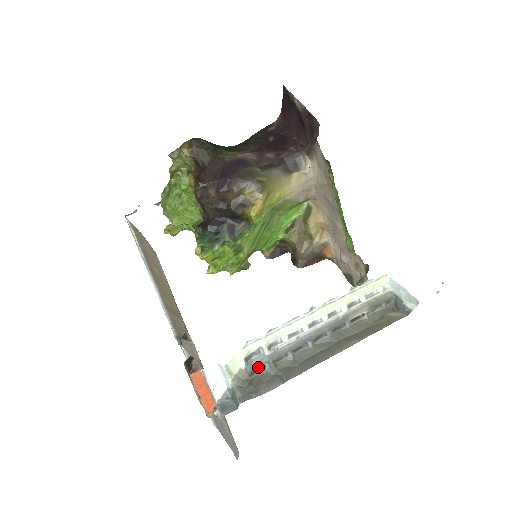
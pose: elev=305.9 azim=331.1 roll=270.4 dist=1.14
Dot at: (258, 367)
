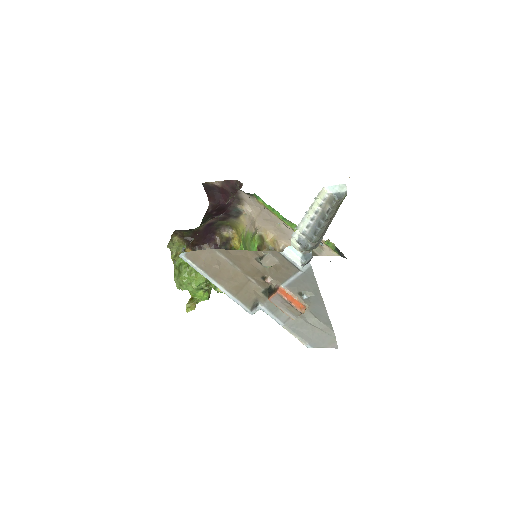
Dot at: (305, 247)
